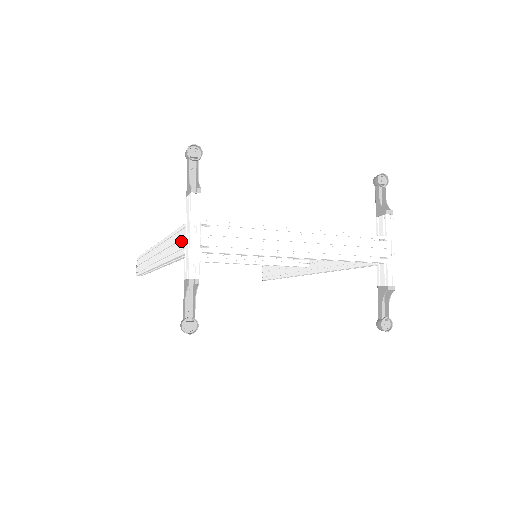
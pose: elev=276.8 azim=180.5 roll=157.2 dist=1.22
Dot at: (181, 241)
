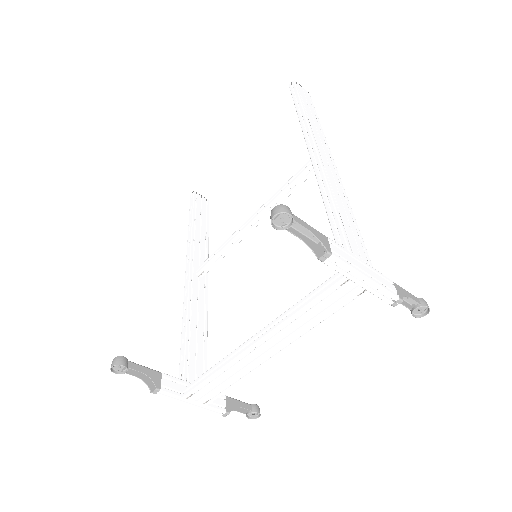
Dot at: occluded
